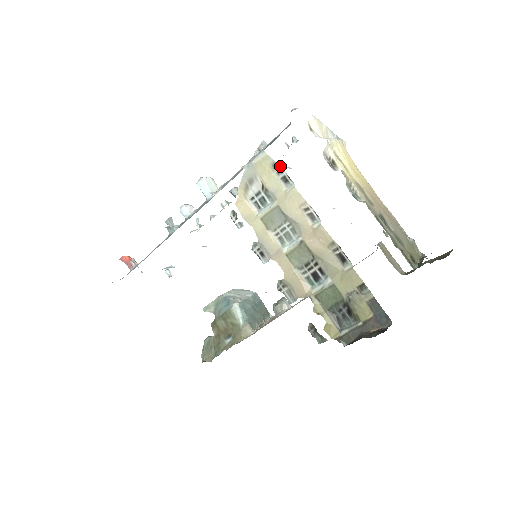
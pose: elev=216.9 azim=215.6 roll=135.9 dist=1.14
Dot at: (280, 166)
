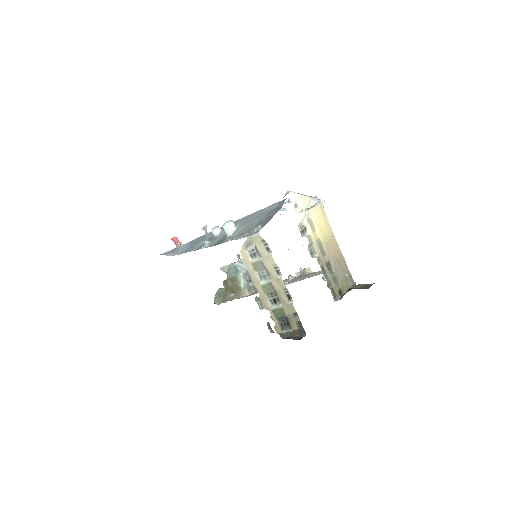
Dot at: (266, 242)
